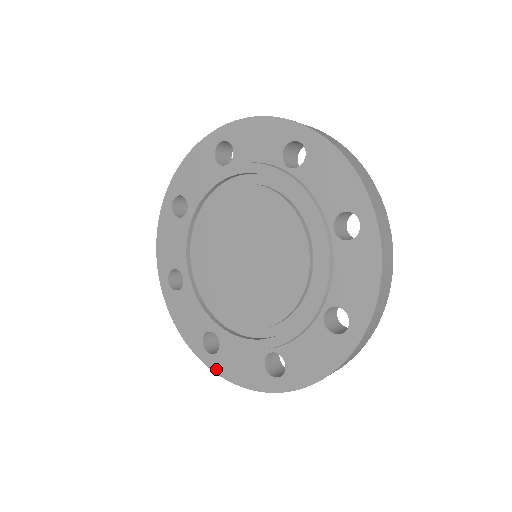
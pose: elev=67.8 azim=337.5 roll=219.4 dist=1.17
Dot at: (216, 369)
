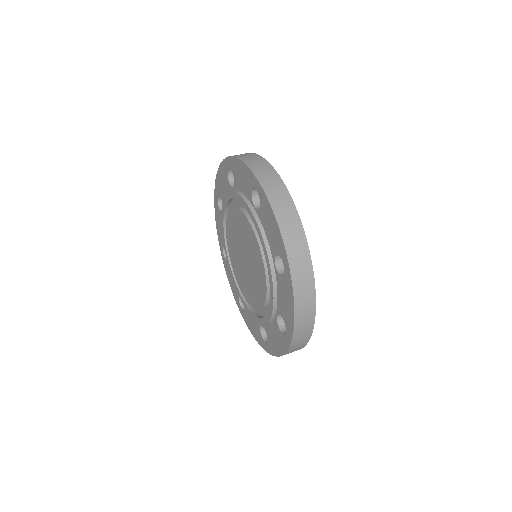
Dot at: (291, 330)
